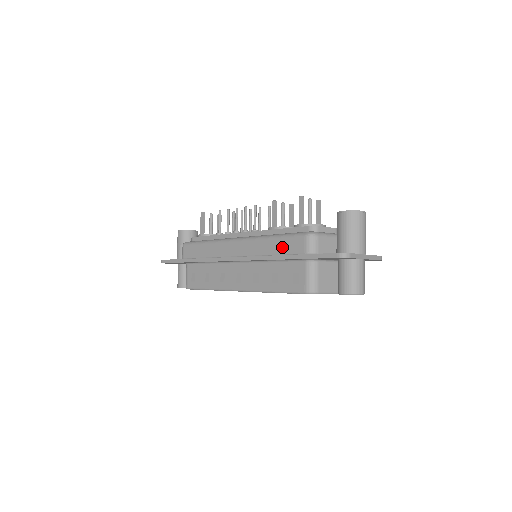
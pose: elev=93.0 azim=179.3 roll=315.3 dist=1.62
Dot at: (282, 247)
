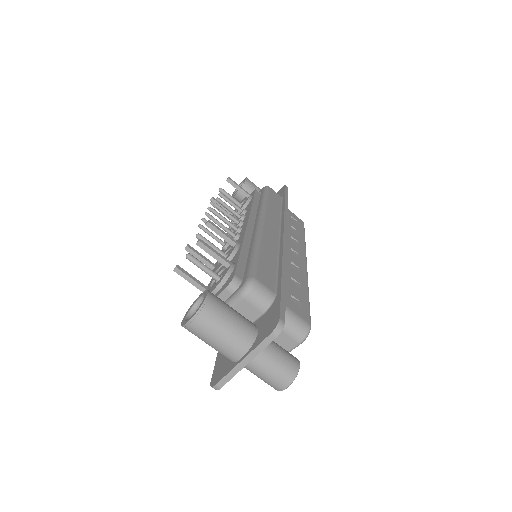
Dot at: occluded
